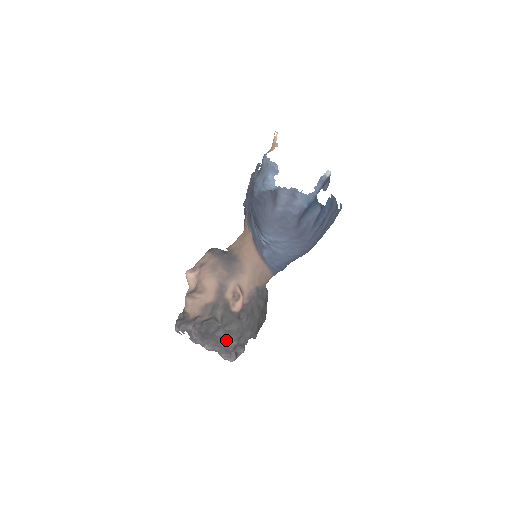
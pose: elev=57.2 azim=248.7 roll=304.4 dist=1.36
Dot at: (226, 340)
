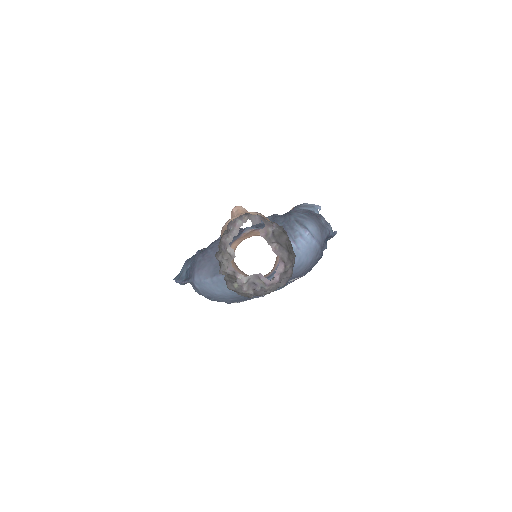
Dot at: (291, 253)
